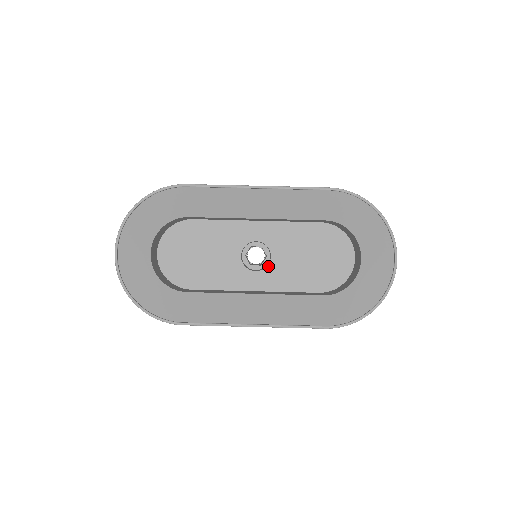
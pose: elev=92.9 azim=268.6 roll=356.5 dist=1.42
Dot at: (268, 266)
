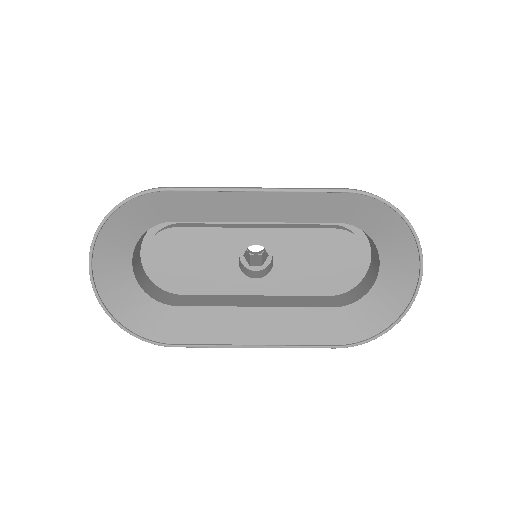
Dot at: (270, 273)
